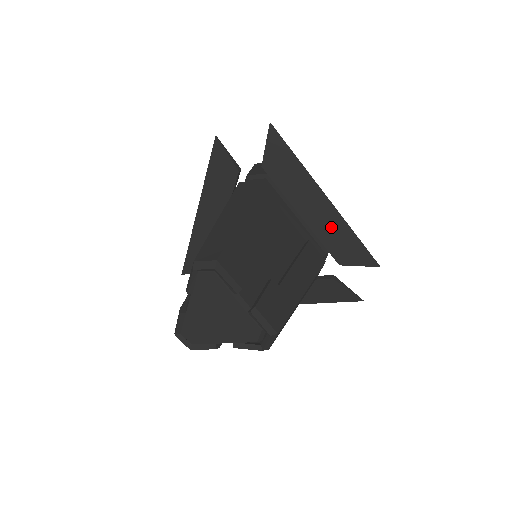
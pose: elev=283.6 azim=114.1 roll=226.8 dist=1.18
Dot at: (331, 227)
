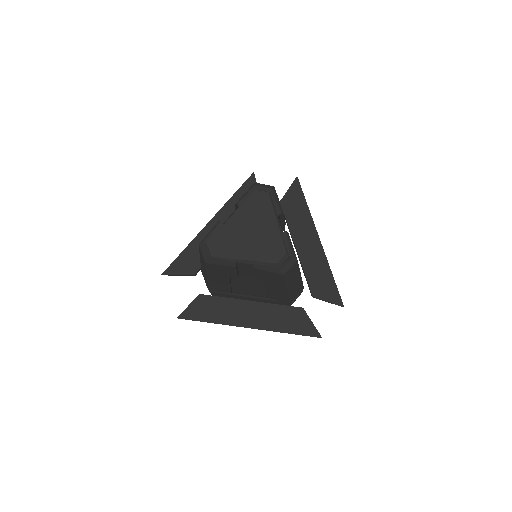
Dot at: (316, 262)
